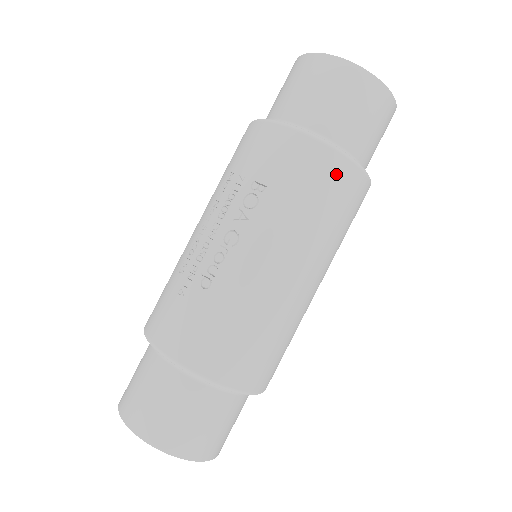
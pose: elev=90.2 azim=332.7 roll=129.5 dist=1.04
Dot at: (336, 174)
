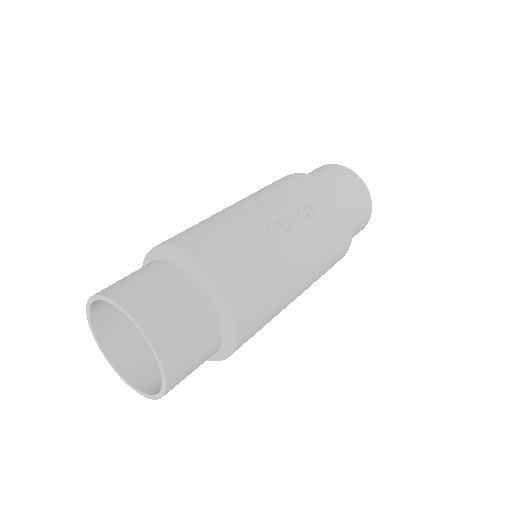
Dot at: (346, 236)
